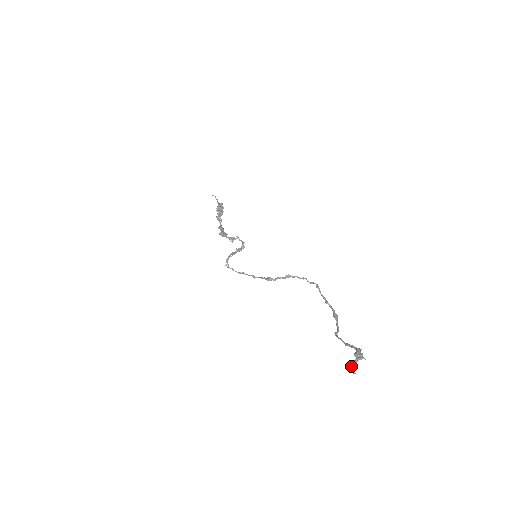
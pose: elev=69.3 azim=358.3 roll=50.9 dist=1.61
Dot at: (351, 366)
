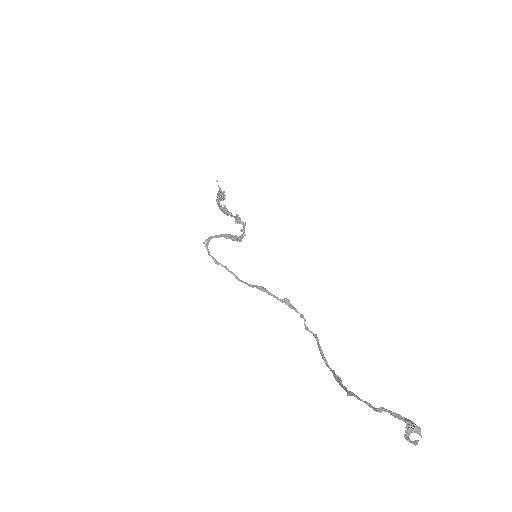
Dot at: (407, 432)
